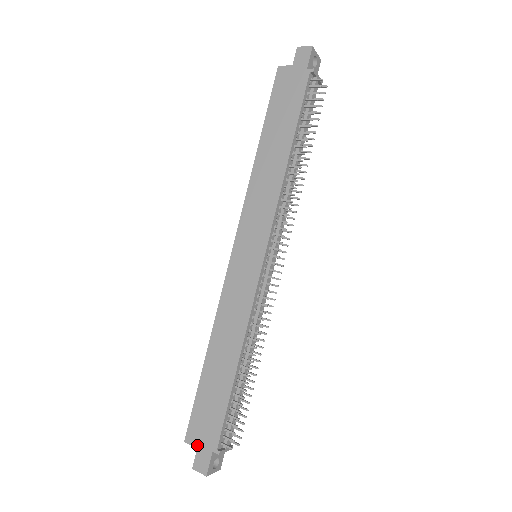
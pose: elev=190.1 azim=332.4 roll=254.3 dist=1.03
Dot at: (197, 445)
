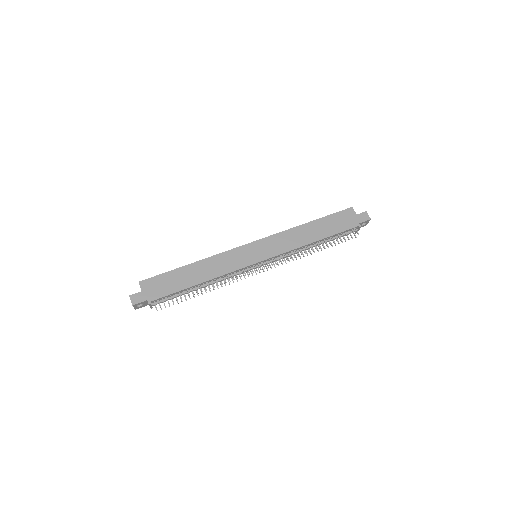
Dot at: (143, 290)
